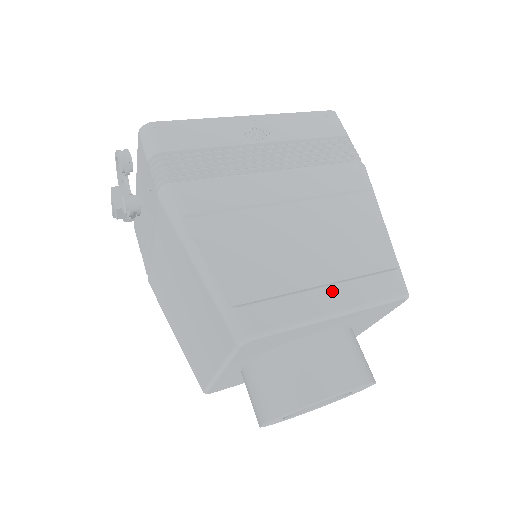
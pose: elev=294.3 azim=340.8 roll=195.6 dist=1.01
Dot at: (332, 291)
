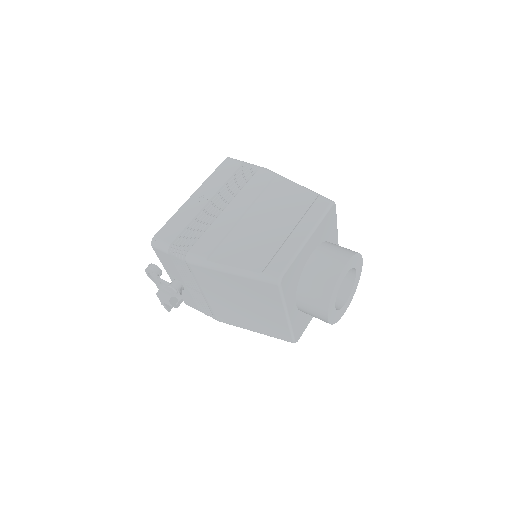
Dot at: (298, 230)
